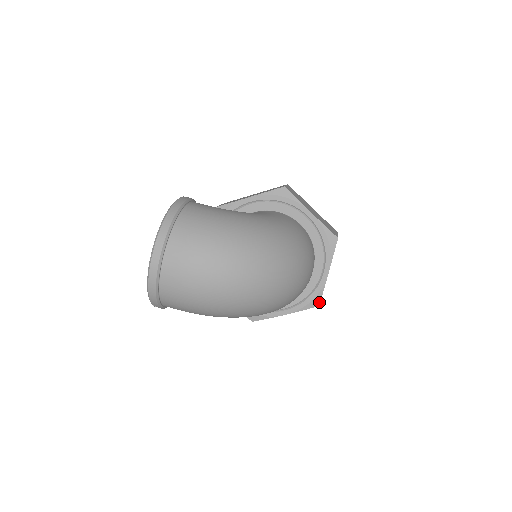
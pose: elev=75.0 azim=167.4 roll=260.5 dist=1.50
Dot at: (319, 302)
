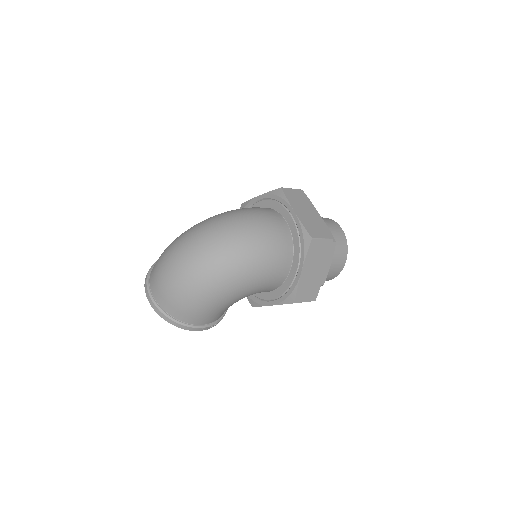
Dot at: (309, 236)
